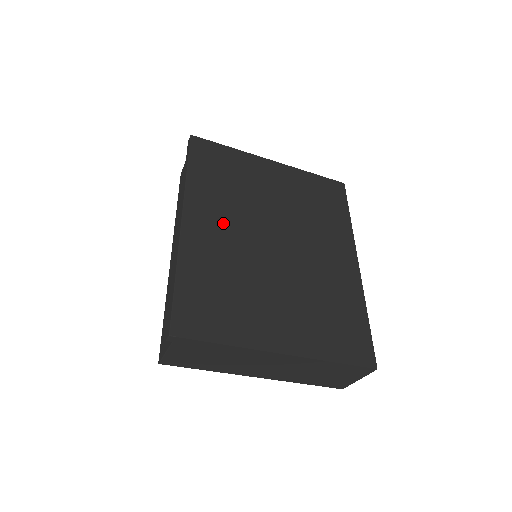
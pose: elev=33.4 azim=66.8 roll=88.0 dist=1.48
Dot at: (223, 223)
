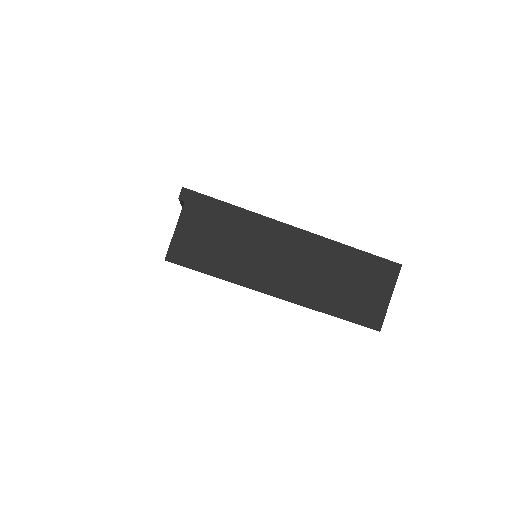
Dot at: occluded
